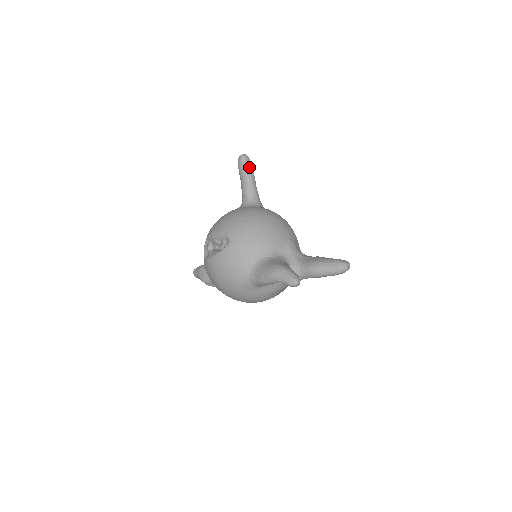
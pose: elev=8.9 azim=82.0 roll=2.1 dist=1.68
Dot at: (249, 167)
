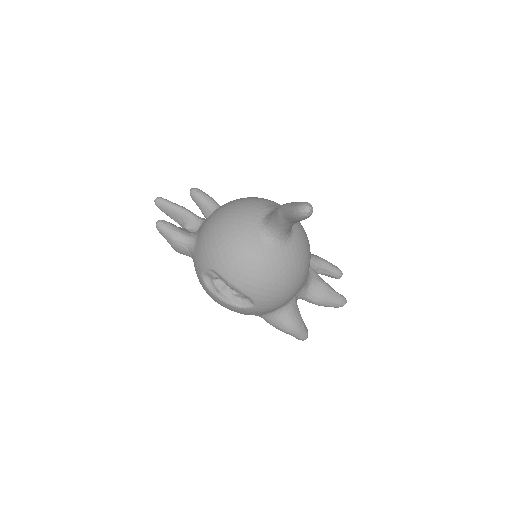
Dot at: occluded
